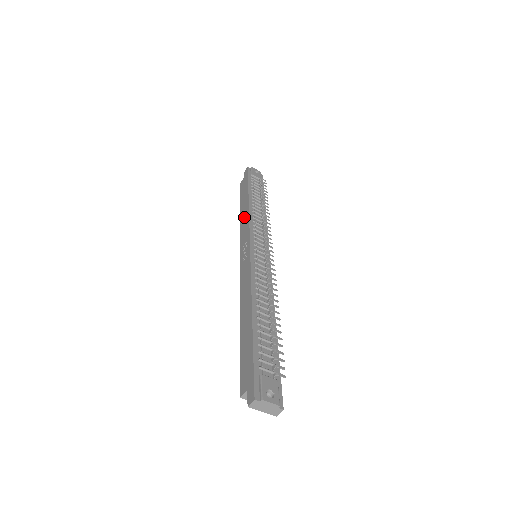
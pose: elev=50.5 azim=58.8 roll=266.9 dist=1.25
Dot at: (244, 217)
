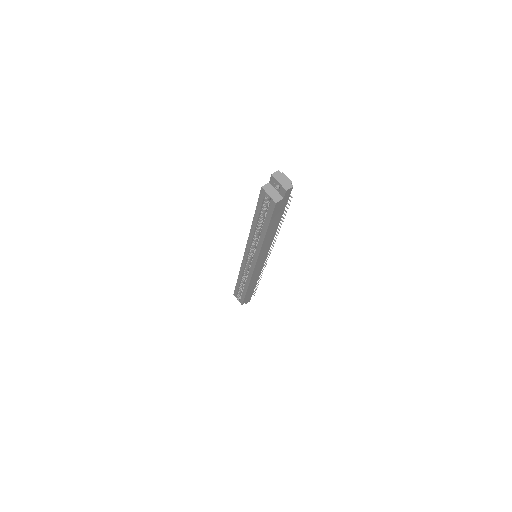
Dot at: occluded
